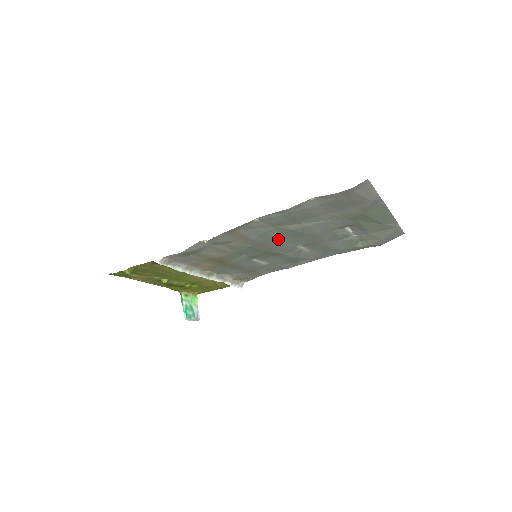
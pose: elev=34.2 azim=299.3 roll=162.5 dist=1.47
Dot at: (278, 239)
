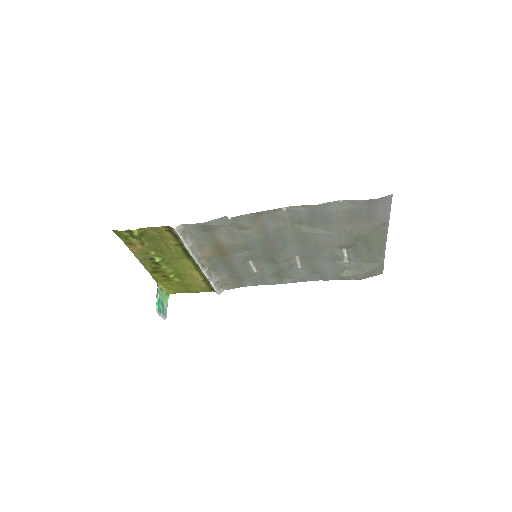
Dot at: (286, 241)
